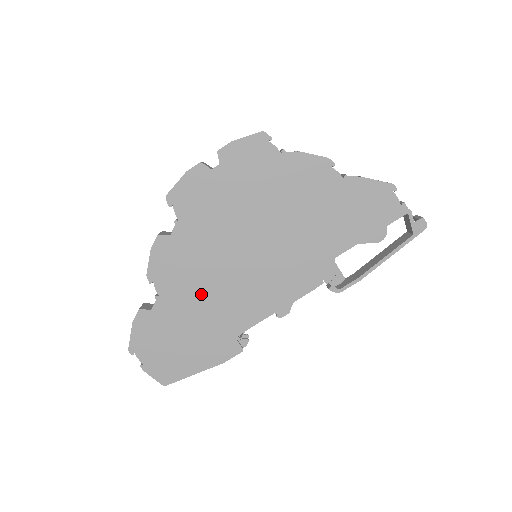
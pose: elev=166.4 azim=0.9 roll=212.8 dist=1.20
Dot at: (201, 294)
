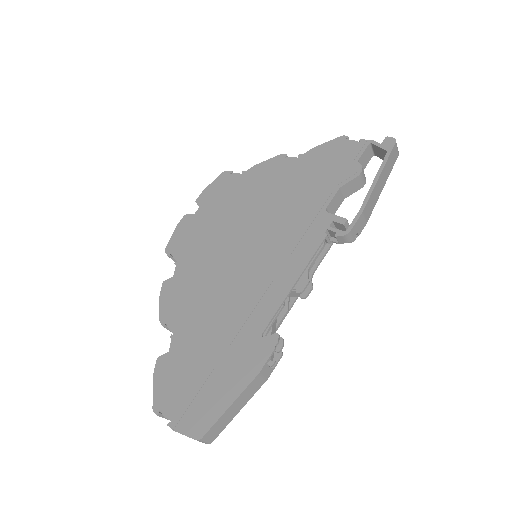
Dot at: (212, 310)
